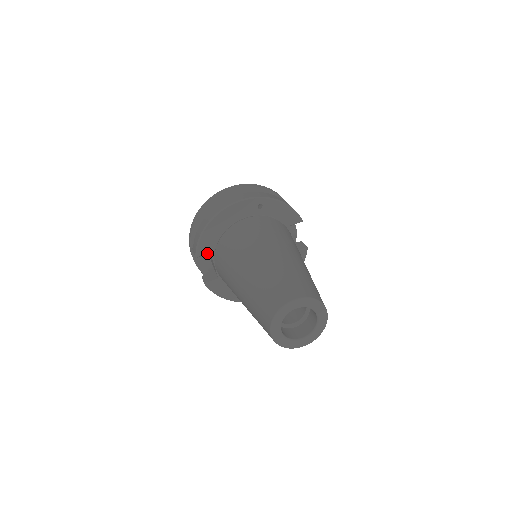
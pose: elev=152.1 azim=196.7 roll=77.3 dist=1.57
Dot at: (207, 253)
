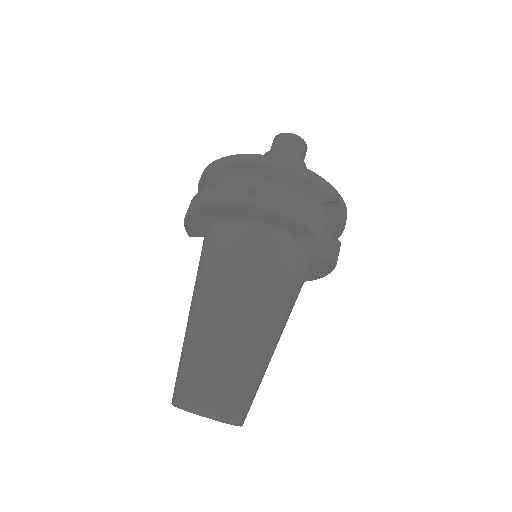
Dot at: (200, 236)
